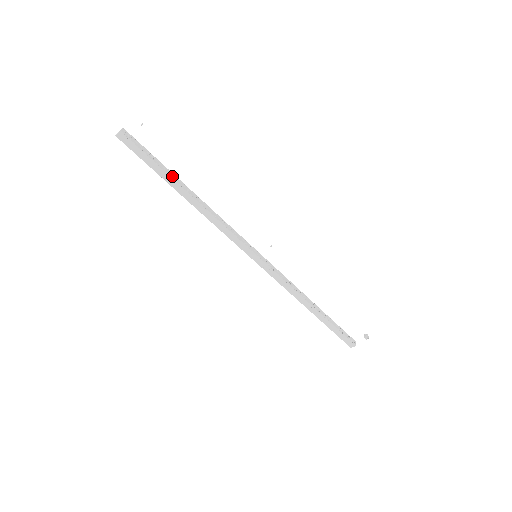
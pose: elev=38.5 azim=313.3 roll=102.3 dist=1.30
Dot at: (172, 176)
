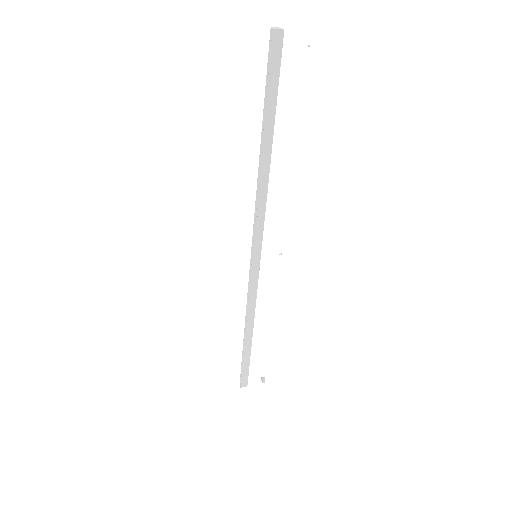
Dot at: (272, 120)
